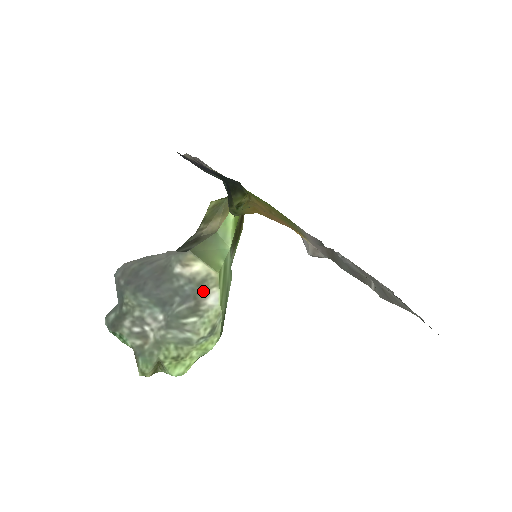
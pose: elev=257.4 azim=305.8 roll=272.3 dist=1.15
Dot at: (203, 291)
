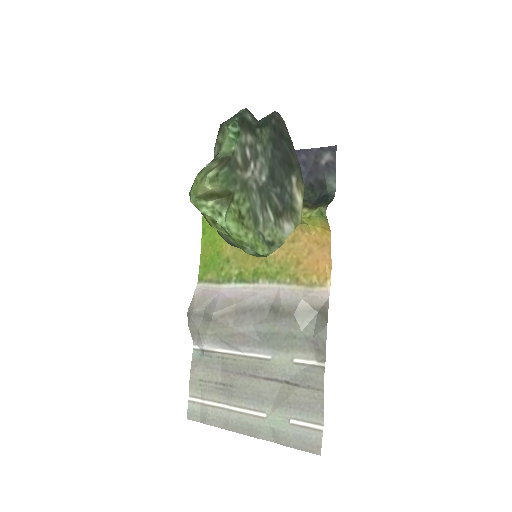
Dot at: (289, 214)
